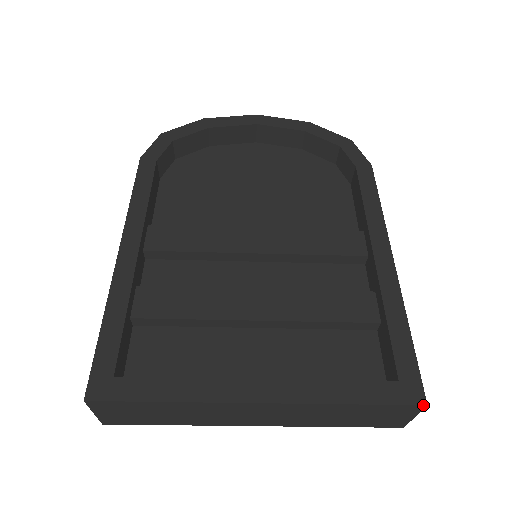
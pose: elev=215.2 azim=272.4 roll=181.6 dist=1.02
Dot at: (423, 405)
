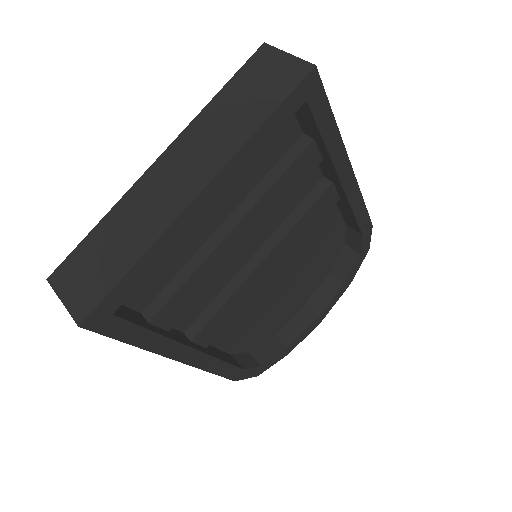
Dot at: (262, 46)
